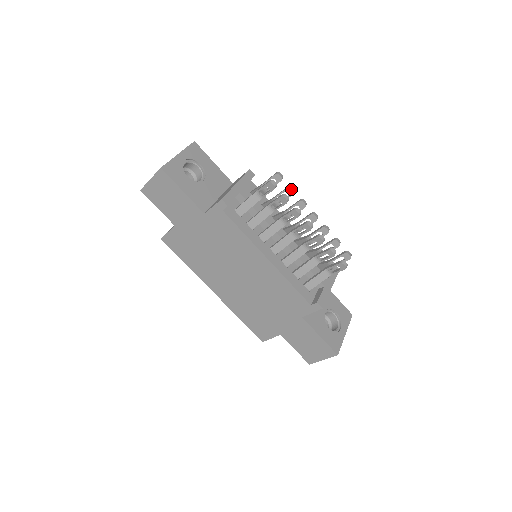
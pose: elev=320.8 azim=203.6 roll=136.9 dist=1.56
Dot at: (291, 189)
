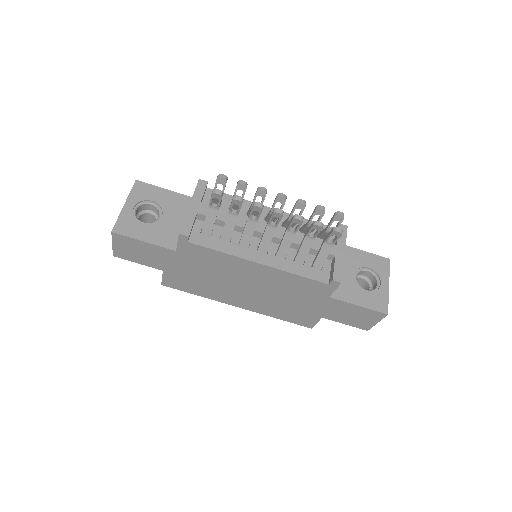
Dot at: (241, 184)
